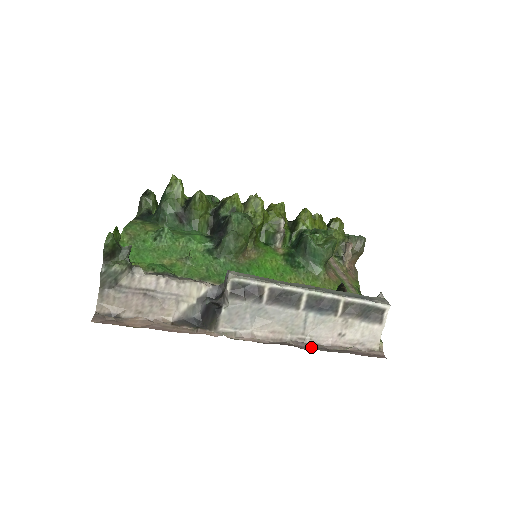
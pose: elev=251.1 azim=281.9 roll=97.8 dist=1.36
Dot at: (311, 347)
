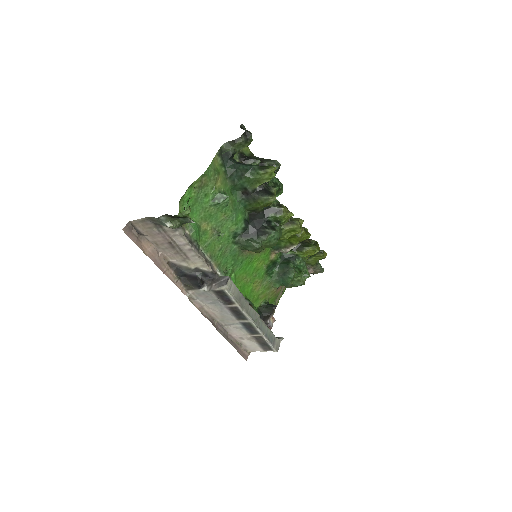
Dot at: (222, 332)
